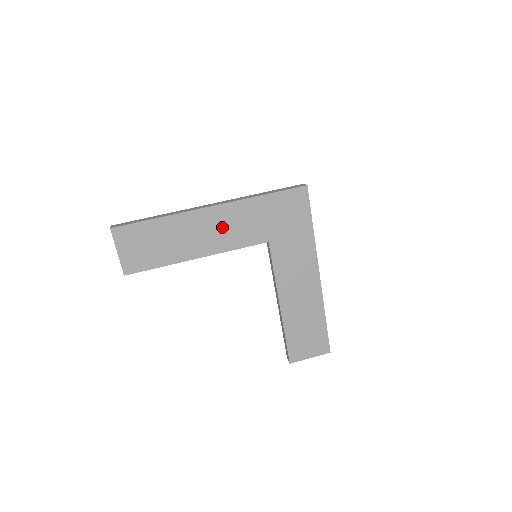
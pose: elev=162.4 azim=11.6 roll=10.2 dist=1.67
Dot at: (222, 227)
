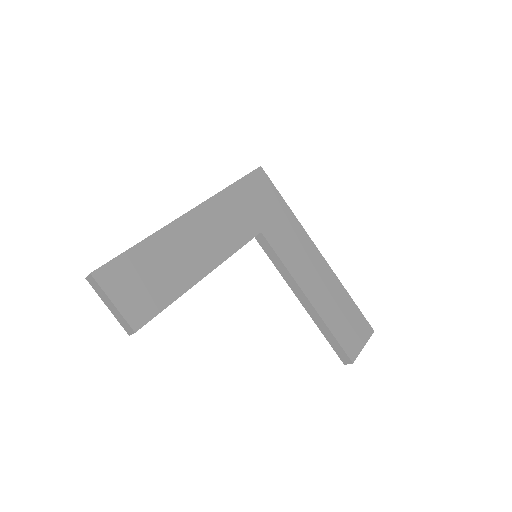
Dot at: (212, 230)
